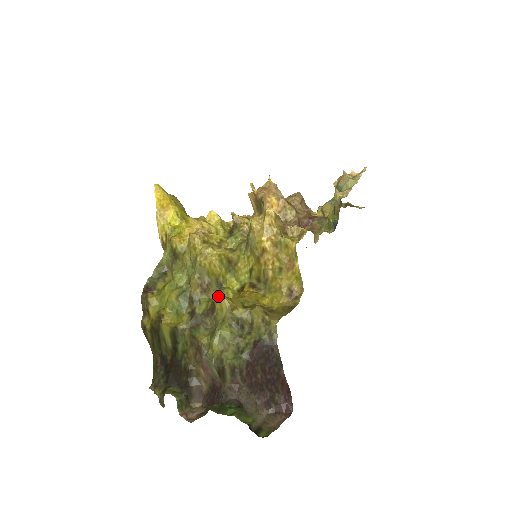
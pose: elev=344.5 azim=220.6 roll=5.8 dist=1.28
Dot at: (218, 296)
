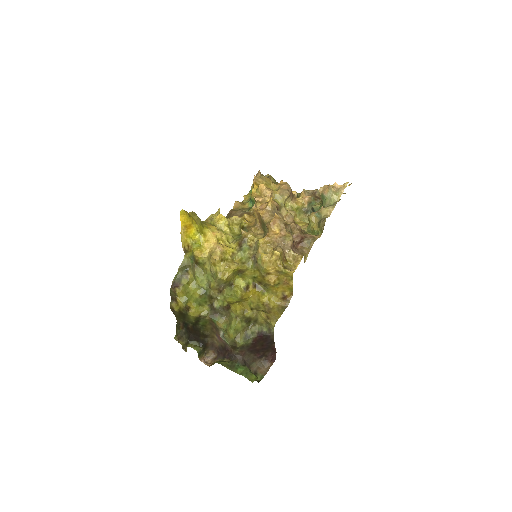
Dot at: (230, 293)
